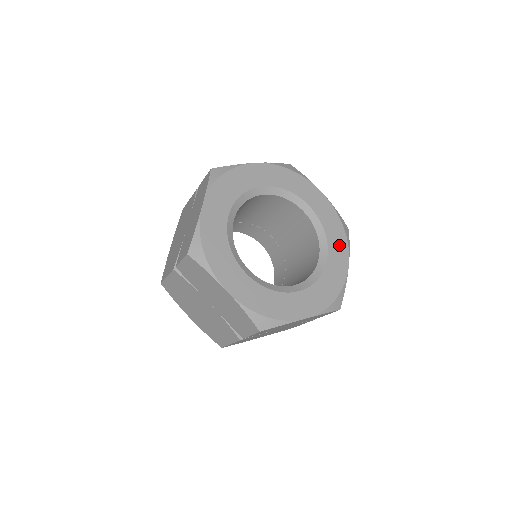
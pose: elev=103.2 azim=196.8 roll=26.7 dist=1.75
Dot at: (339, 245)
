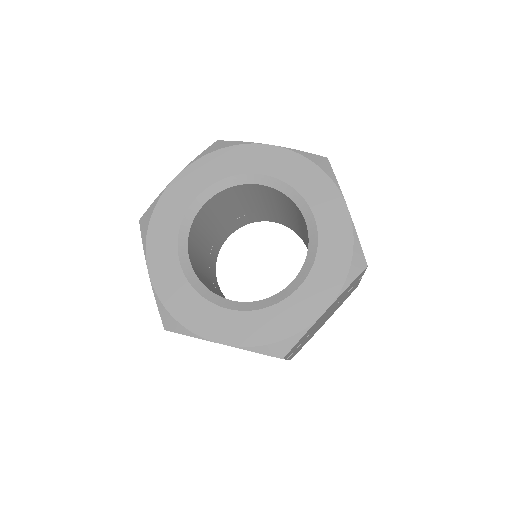
Dot at: (322, 192)
